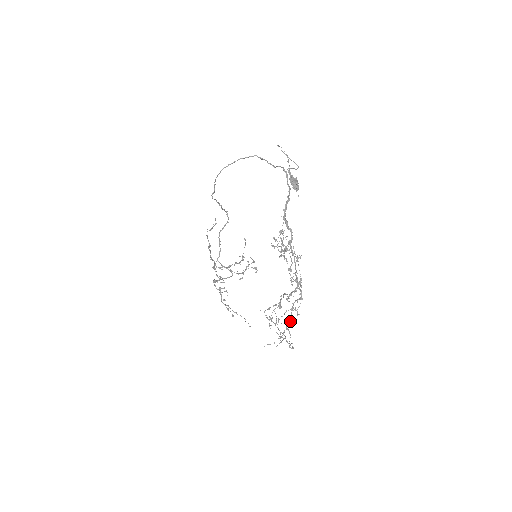
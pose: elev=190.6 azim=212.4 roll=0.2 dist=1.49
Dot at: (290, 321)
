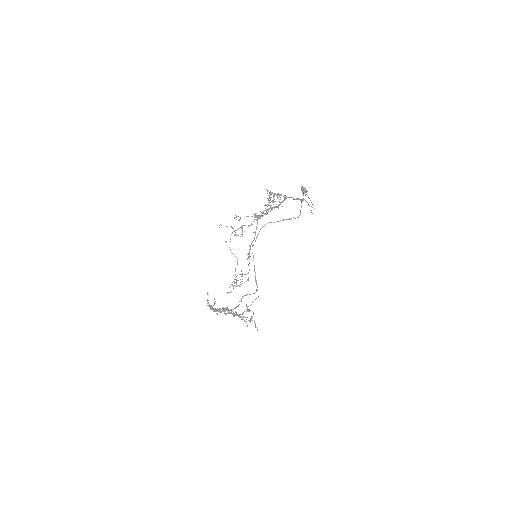
Dot at: (248, 226)
